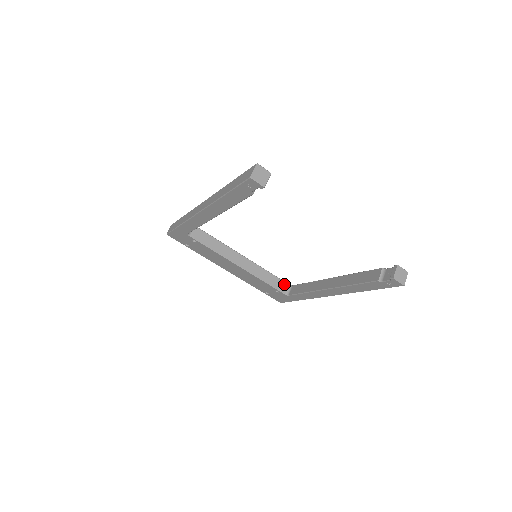
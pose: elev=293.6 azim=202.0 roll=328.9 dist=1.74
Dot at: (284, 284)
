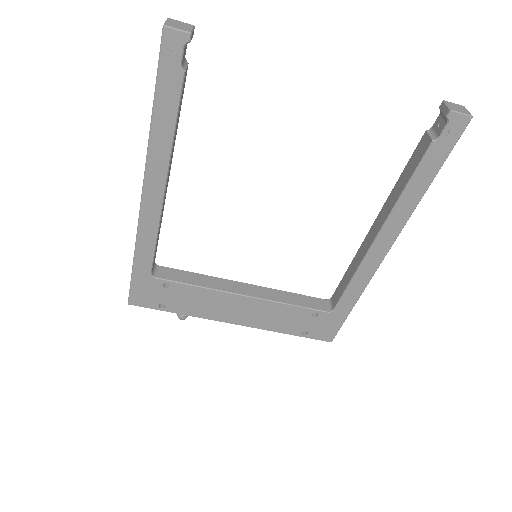
Dot at: (319, 301)
